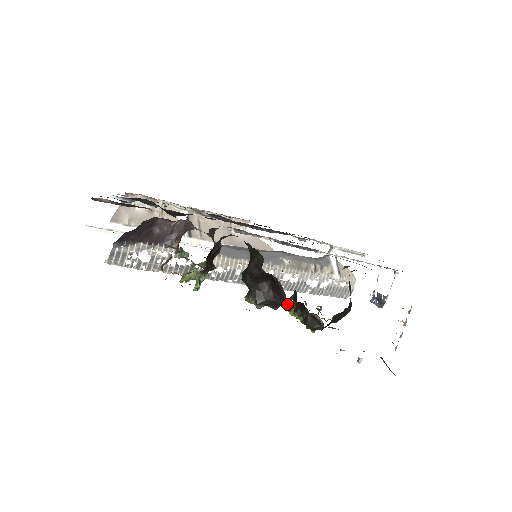
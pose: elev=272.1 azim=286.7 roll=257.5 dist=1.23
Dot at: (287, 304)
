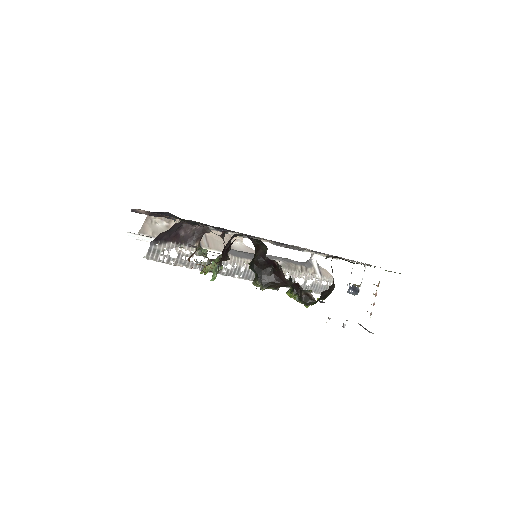
Dot at: (286, 284)
